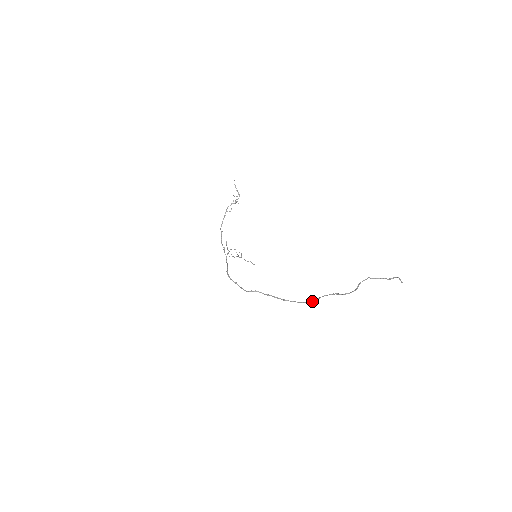
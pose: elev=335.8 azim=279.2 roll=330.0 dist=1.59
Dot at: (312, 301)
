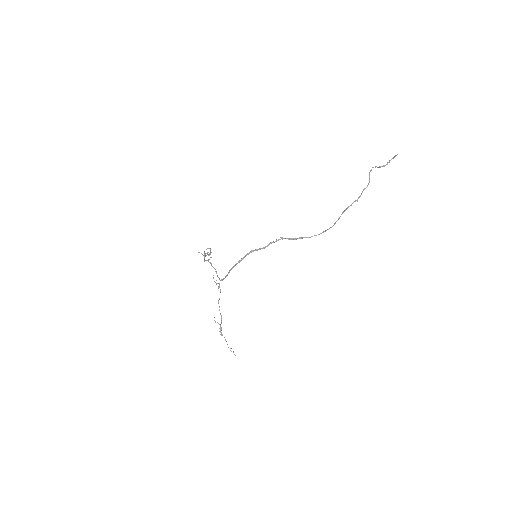
Dot at: (339, 217)
